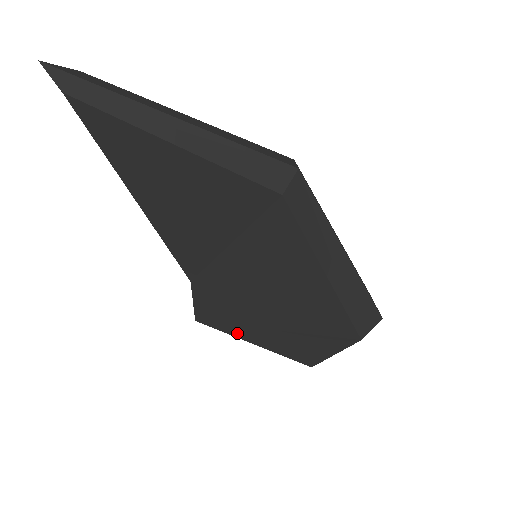
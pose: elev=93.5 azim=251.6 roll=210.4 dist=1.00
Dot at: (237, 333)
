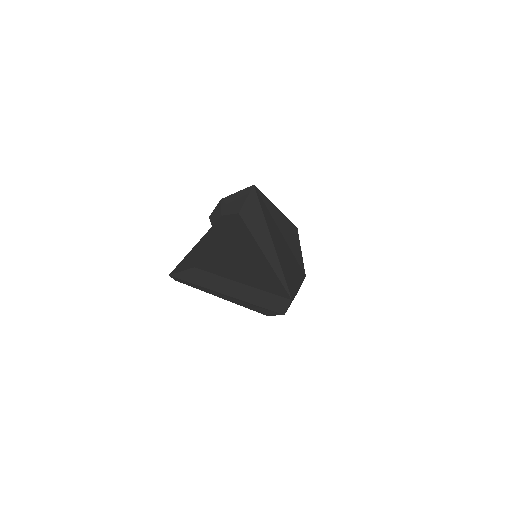
Dot at: occluded
